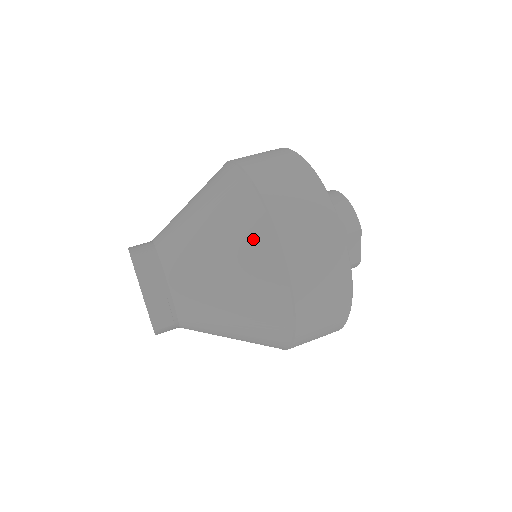
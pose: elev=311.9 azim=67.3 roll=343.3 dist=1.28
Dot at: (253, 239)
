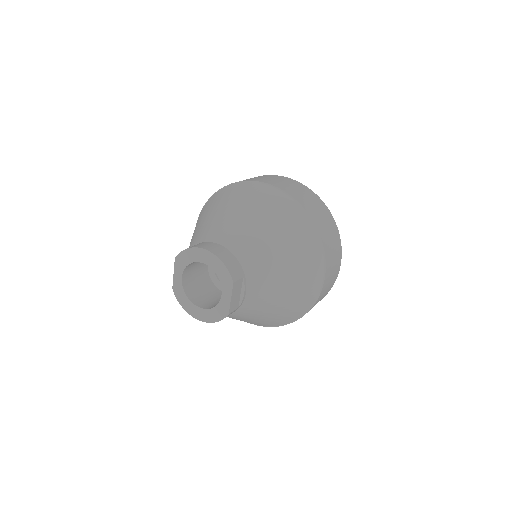
Dot at: (302, 232)
